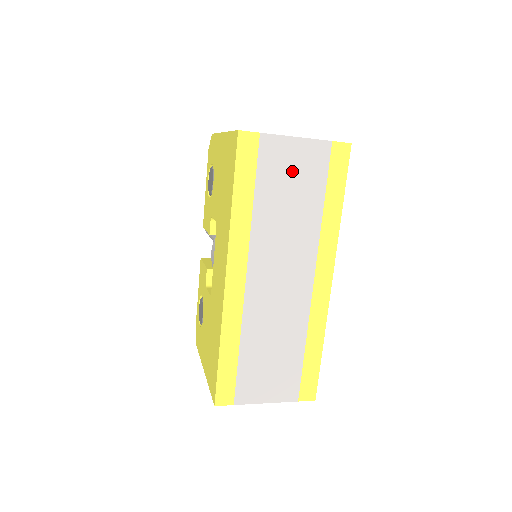
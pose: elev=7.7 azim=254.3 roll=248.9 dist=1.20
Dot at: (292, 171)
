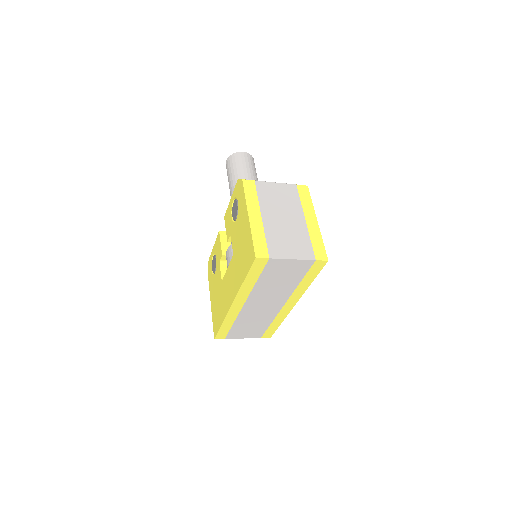
Dot at: (285, 271)
